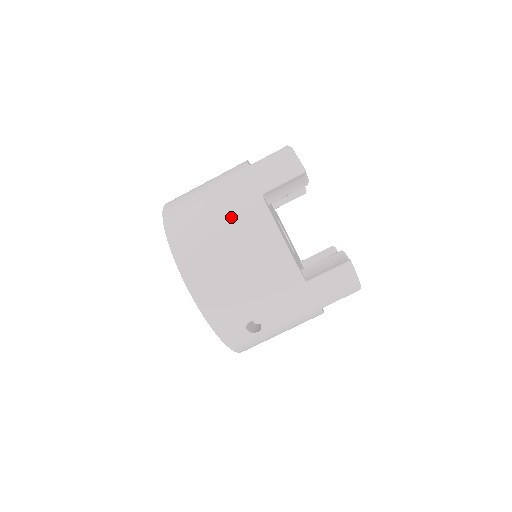
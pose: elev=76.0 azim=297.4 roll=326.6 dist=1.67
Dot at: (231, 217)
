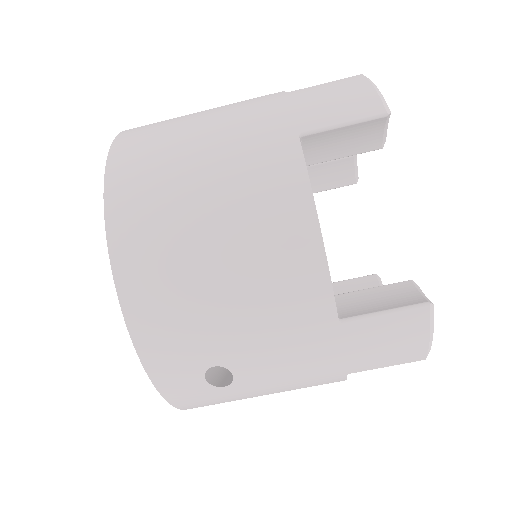
Dot at: (230, 162)
